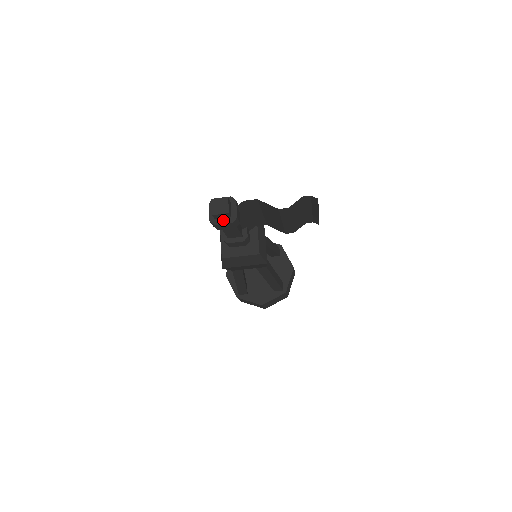
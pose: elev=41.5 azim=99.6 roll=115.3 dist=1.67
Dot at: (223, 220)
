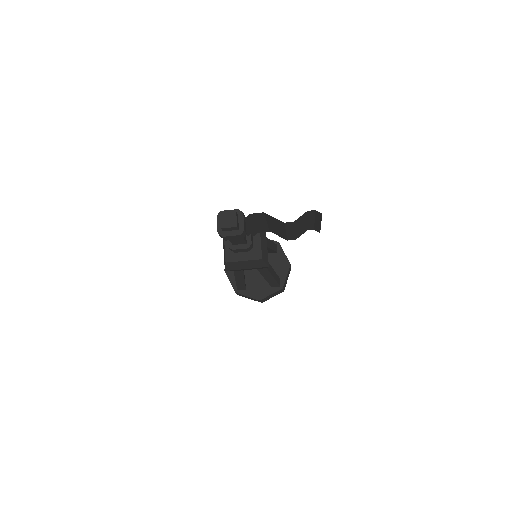
Dot at: (231, 232)
